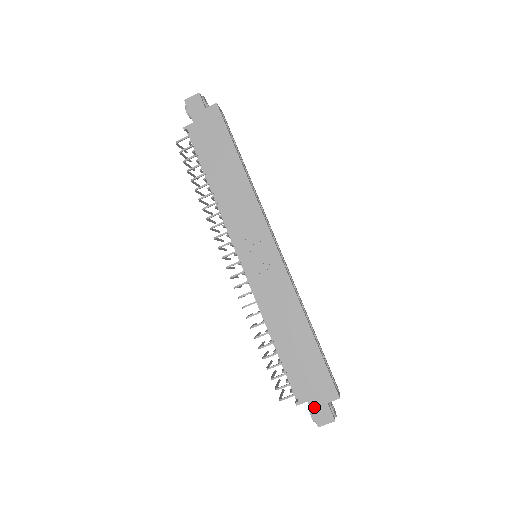
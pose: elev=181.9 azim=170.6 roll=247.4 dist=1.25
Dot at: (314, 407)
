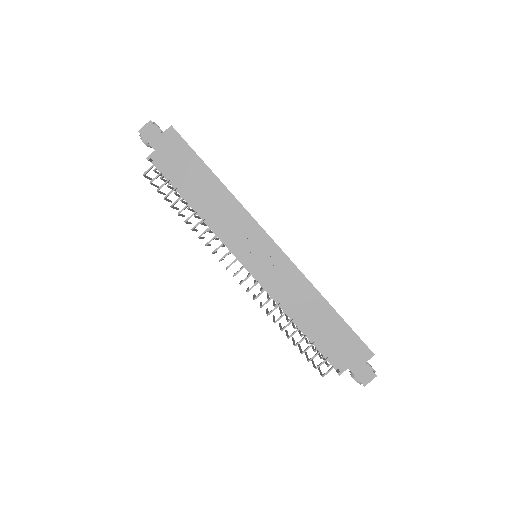
Dot at: (355, 371)
